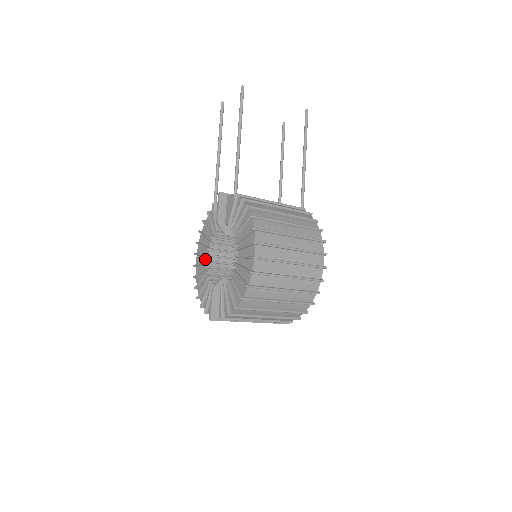
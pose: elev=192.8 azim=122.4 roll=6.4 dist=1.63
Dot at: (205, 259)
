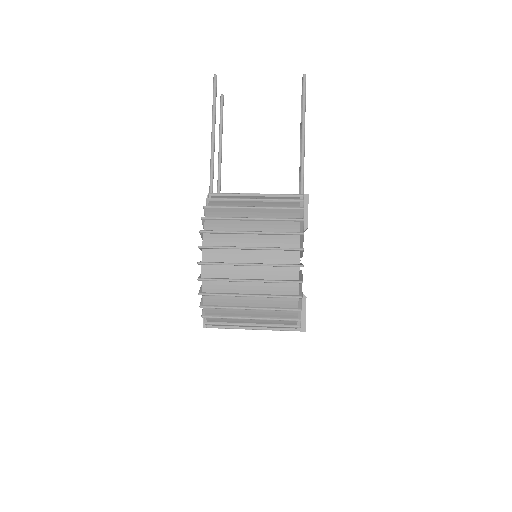
Dot at: occluded
